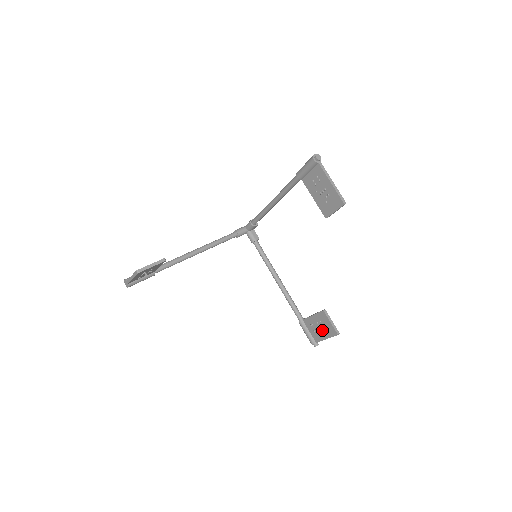
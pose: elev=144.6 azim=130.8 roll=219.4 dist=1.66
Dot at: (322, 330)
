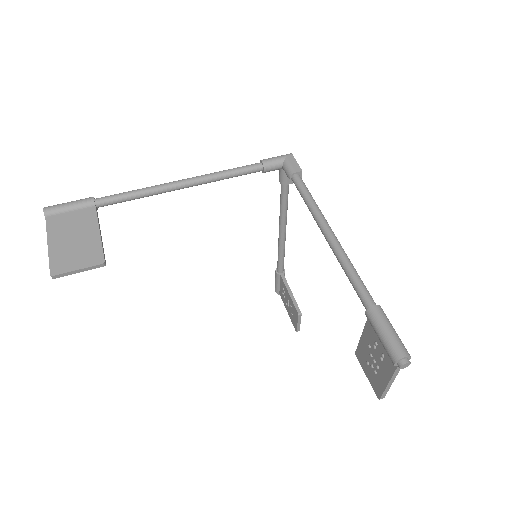
Dot at: (288, 307)
